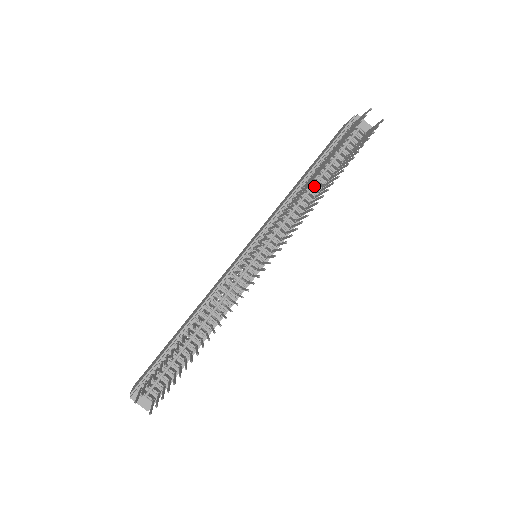
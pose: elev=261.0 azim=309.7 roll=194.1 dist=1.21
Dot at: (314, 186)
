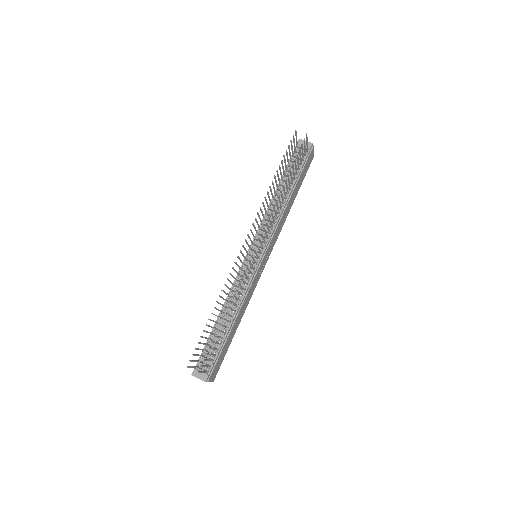
Dot at: occluded
